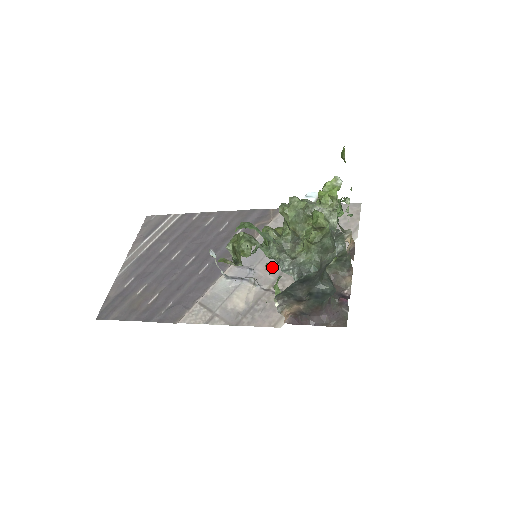
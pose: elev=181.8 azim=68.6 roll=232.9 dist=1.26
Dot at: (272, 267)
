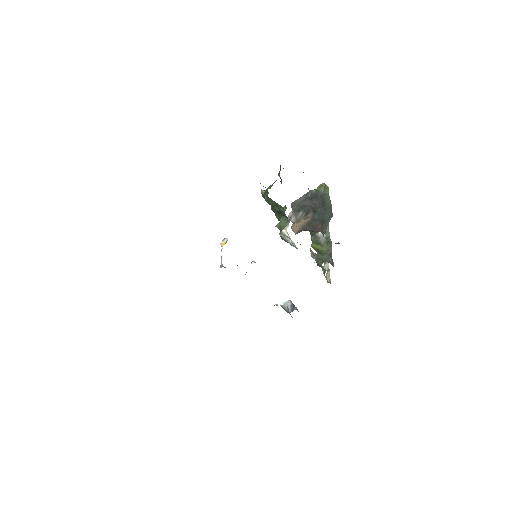
Dot at: occluded
